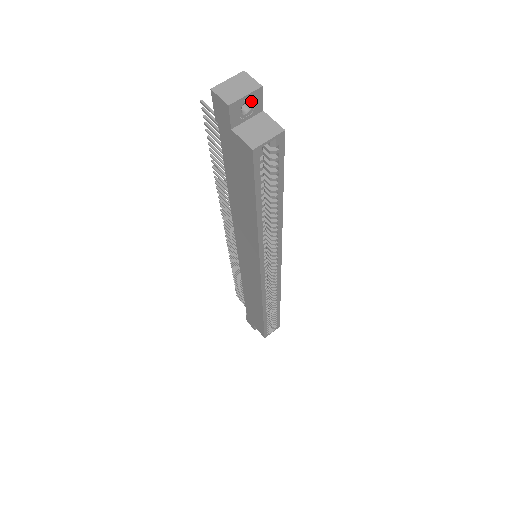
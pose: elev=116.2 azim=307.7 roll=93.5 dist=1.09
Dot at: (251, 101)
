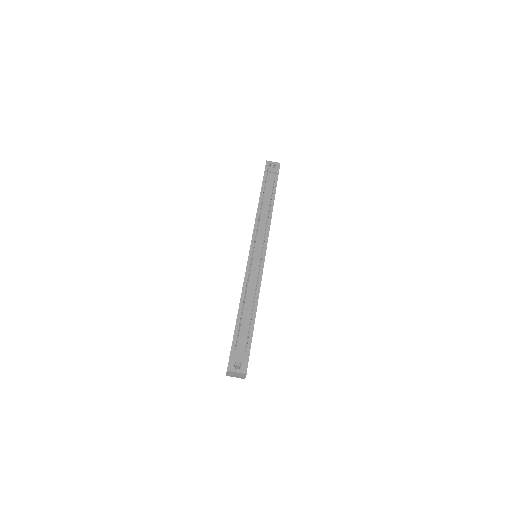
Dot at: occluded
